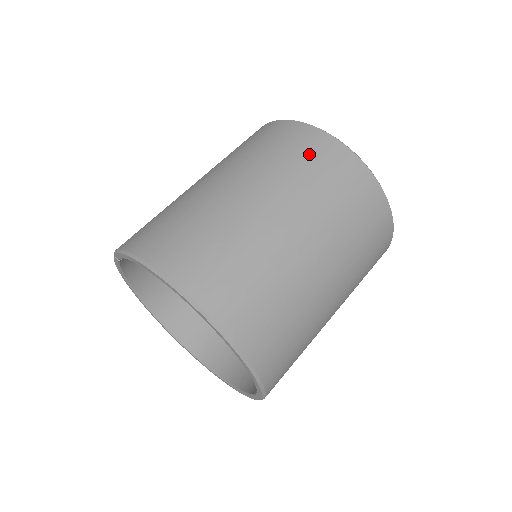
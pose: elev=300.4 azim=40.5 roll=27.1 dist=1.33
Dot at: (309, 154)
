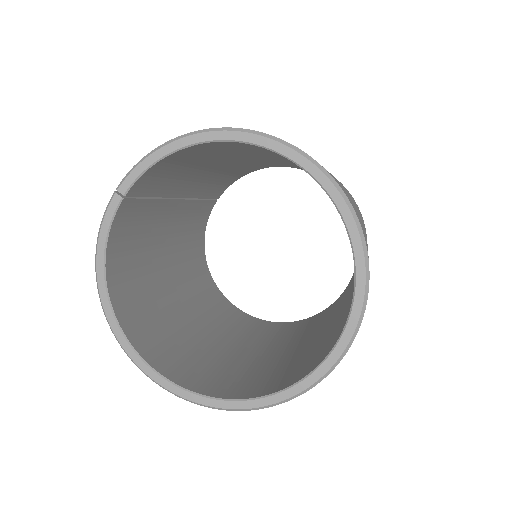
Dot at: occluded
